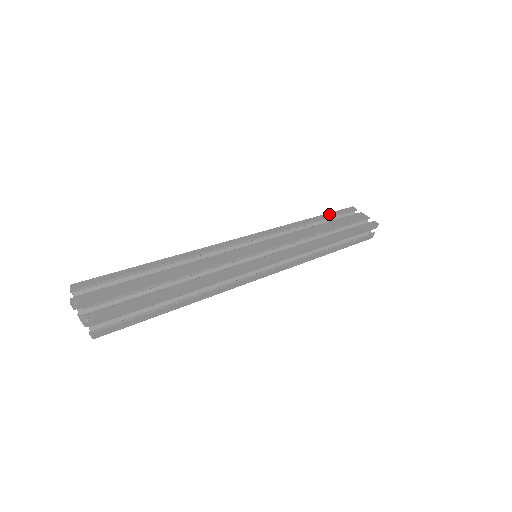
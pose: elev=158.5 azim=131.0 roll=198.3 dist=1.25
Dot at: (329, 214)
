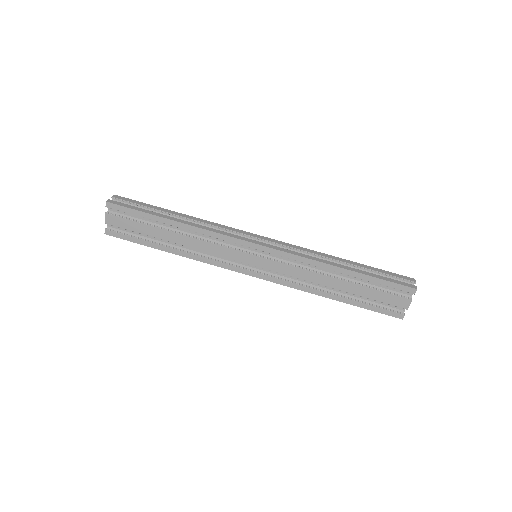
Dot at: (372, 278)
